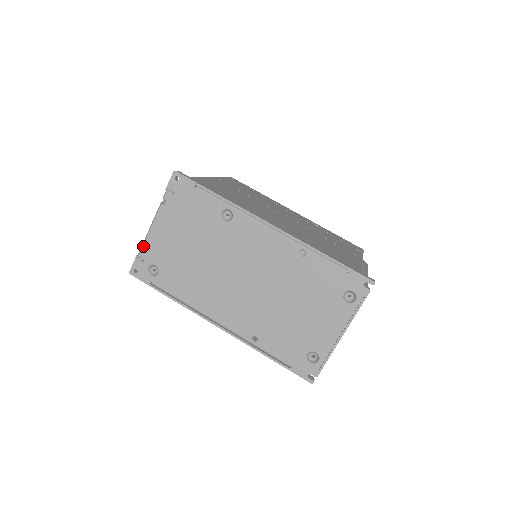
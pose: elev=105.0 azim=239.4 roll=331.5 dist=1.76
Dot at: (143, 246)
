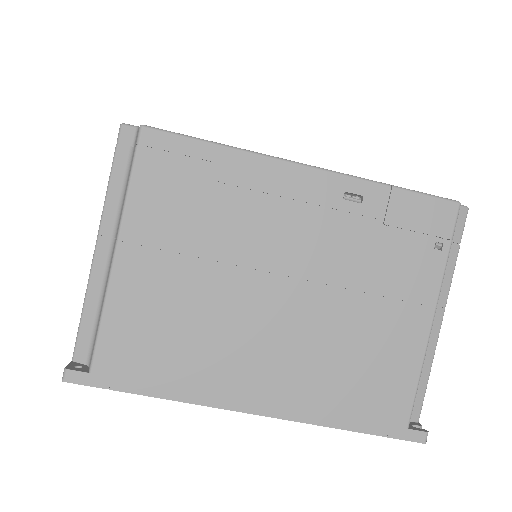
Dot at: occluded
